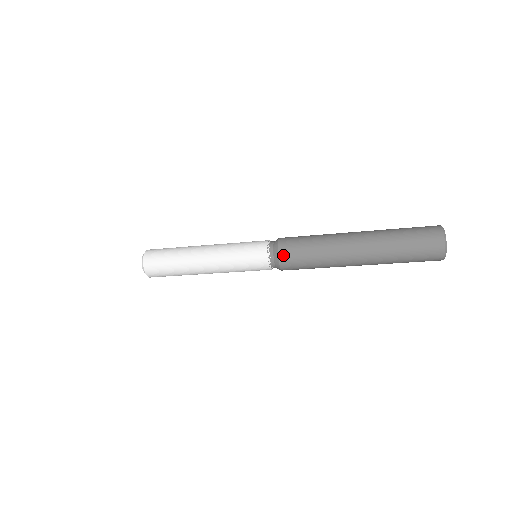
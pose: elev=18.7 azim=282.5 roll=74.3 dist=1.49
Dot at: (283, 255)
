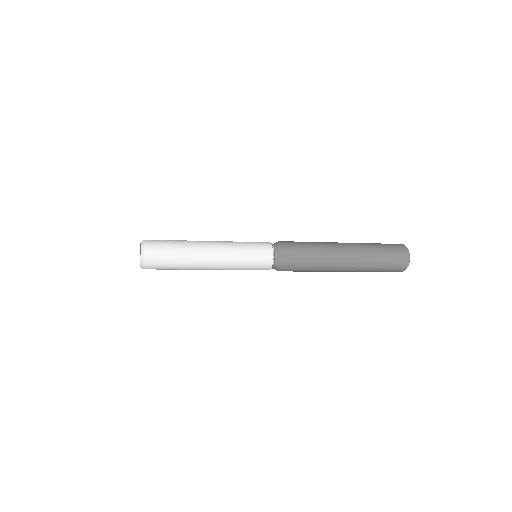
Dot at: (287, 247)
